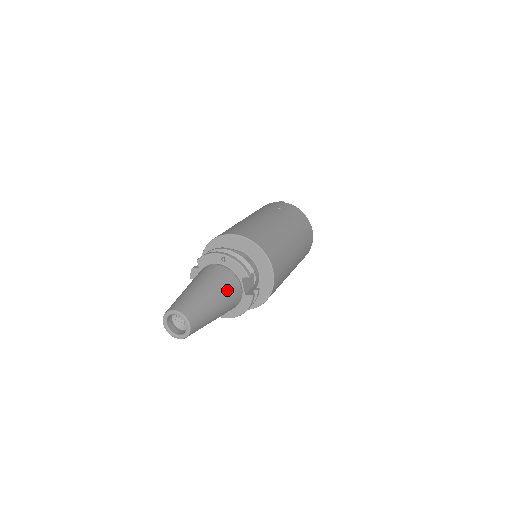
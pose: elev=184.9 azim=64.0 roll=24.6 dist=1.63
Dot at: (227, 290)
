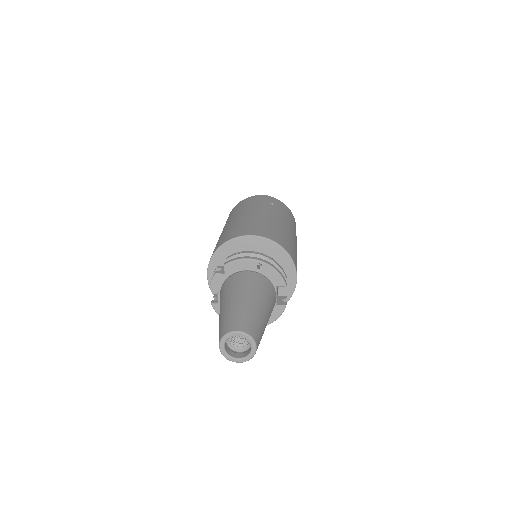
Dot at: (270, 302)
